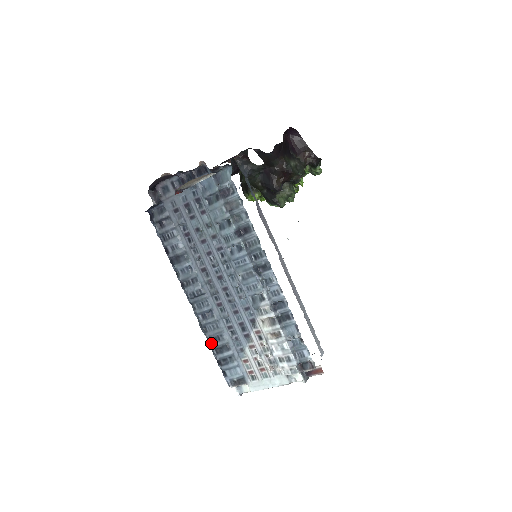
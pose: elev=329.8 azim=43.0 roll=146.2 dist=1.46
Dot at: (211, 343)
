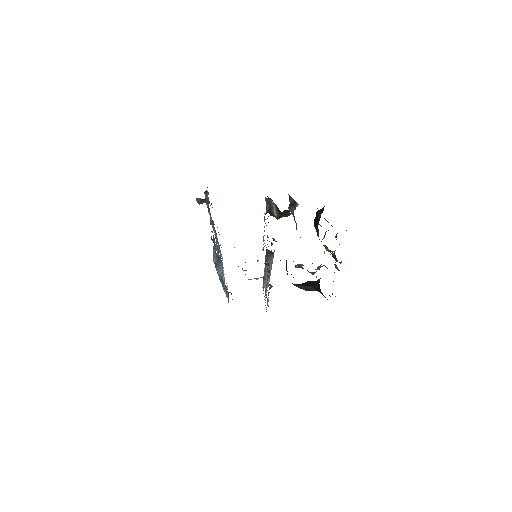
Dot at: occluded
